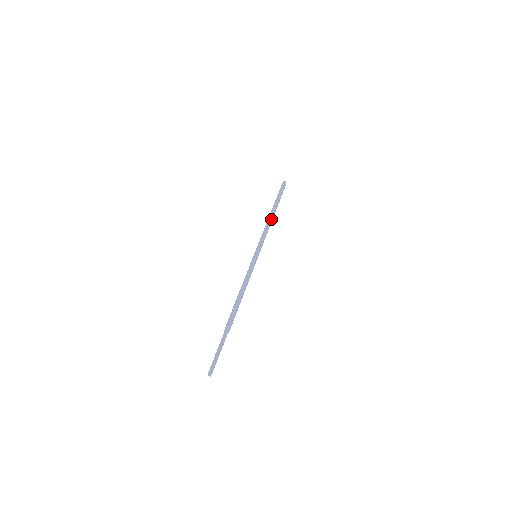
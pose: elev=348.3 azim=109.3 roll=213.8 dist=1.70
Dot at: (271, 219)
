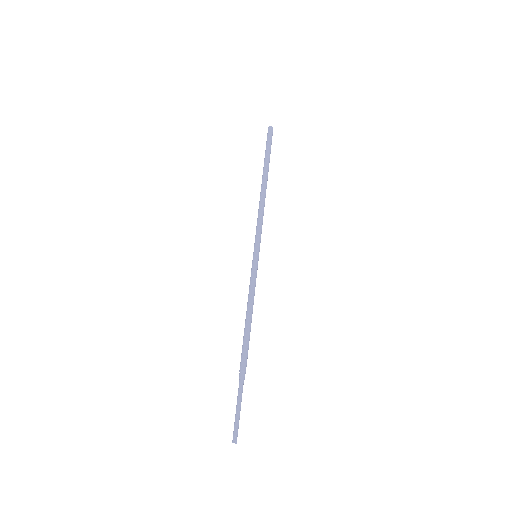
Dot at: (263, 193)
